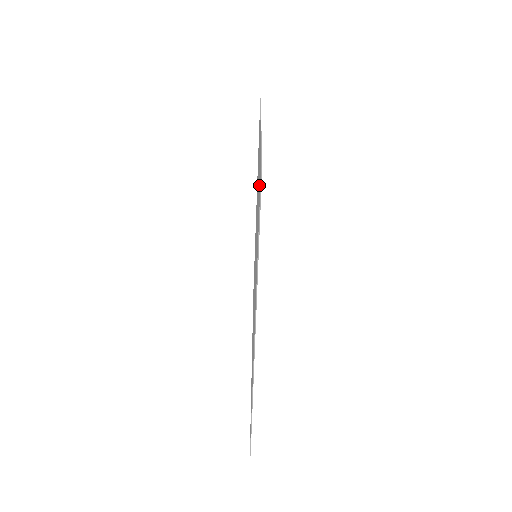
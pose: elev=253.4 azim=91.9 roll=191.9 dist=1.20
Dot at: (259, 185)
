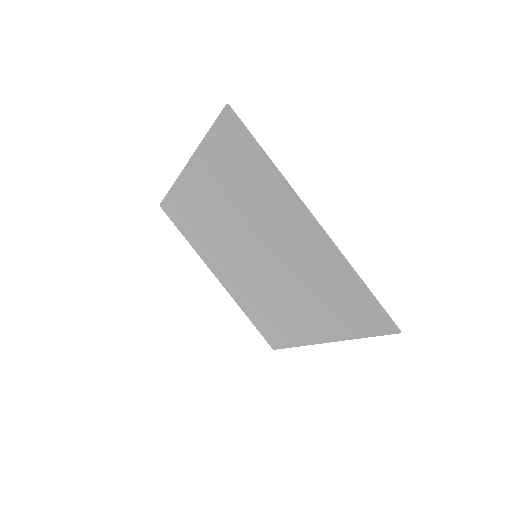
Dot at: (227, 146)
